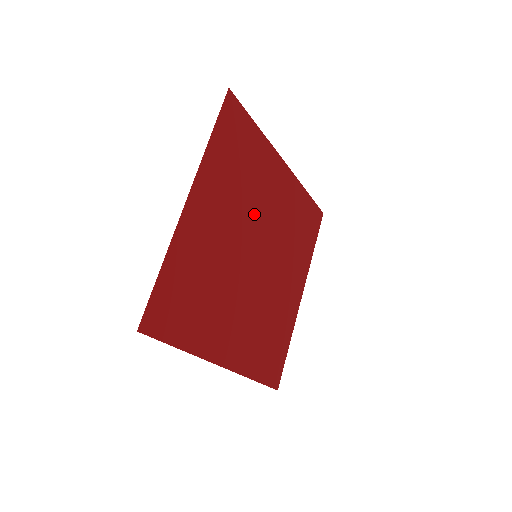
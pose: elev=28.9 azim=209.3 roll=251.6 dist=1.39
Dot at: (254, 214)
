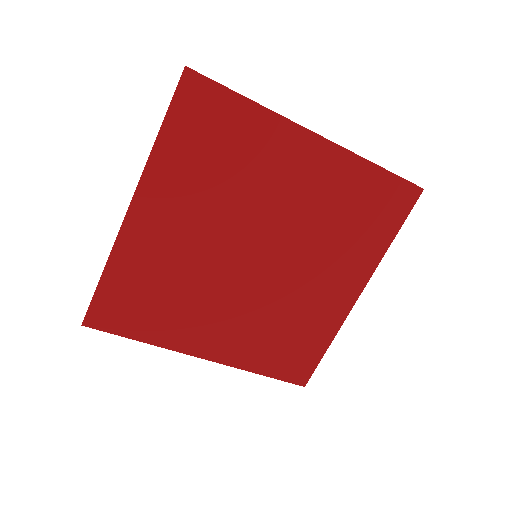
Dot at: (302, 247)
